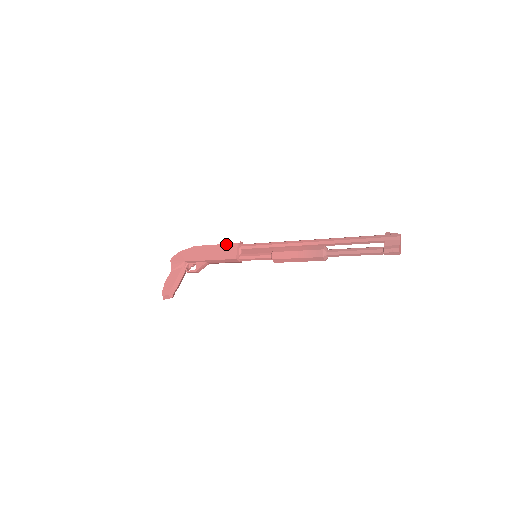
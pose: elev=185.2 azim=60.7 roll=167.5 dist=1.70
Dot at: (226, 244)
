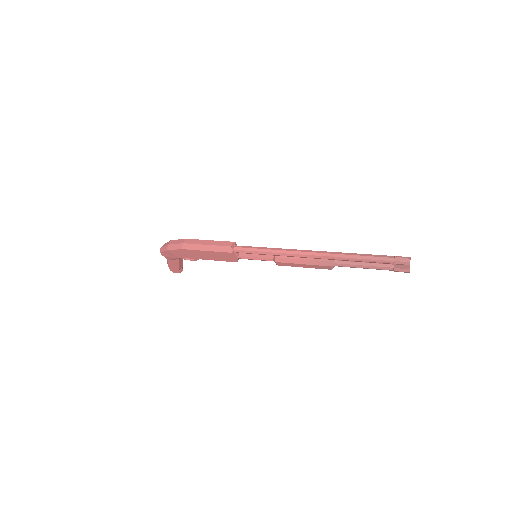
Dot at: (218, 252)
